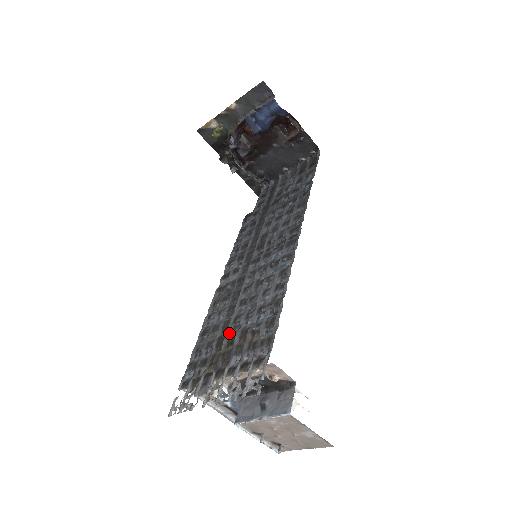
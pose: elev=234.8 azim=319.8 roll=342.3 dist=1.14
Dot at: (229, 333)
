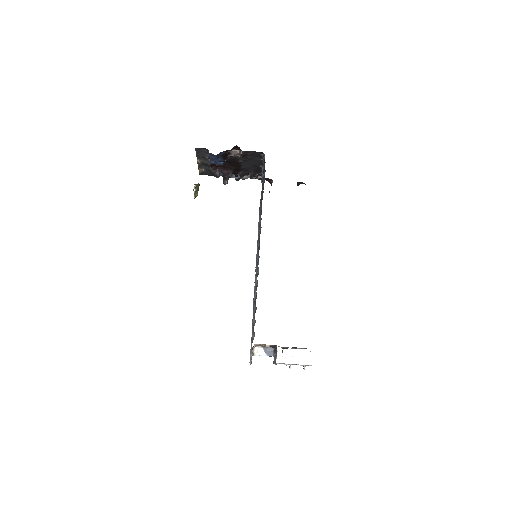
Dot at: occluded
